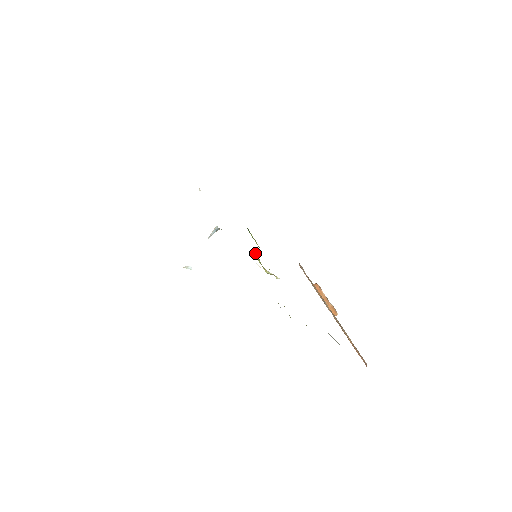
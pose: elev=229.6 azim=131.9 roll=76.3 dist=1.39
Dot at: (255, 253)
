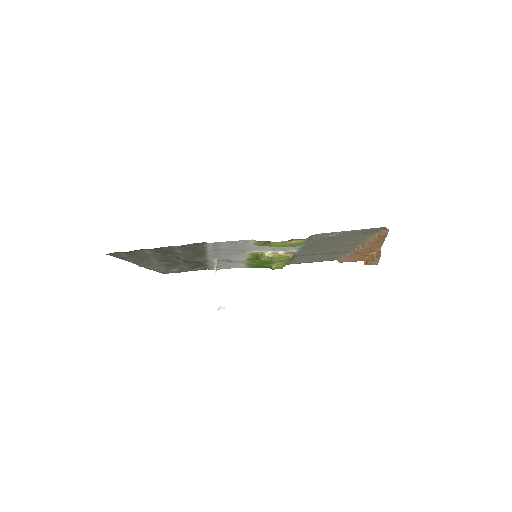
Dot at: (261, 259)
